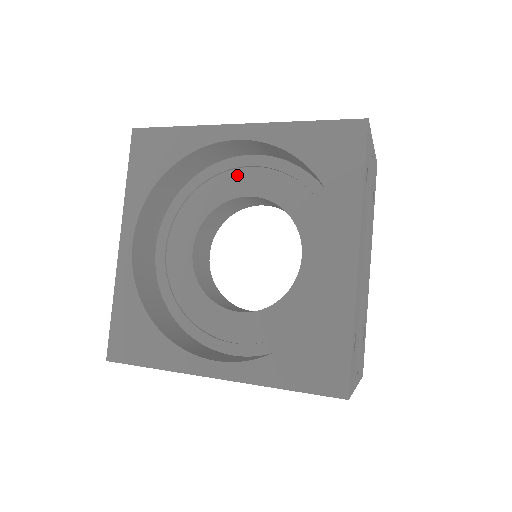
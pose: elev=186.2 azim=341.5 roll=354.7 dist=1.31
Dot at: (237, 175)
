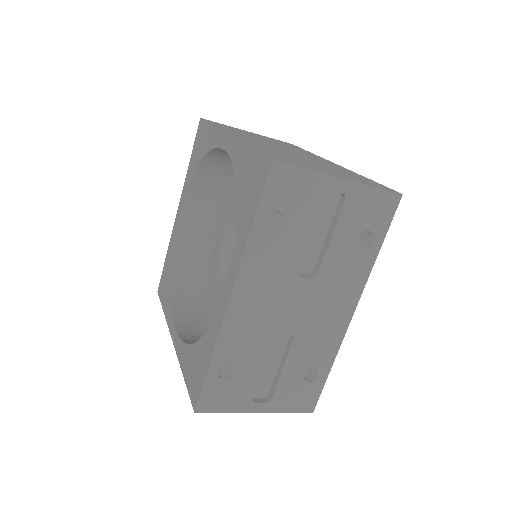
Dot at: occluded
